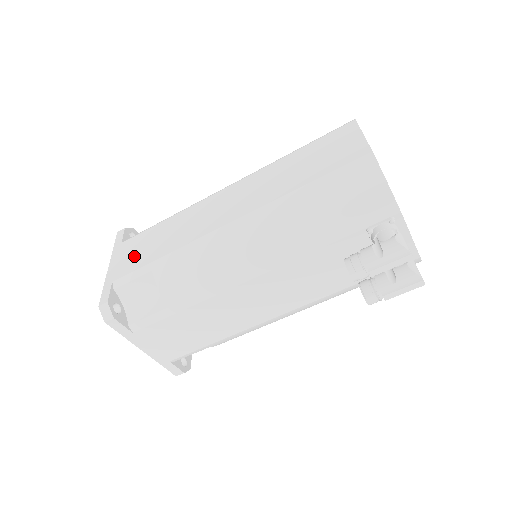
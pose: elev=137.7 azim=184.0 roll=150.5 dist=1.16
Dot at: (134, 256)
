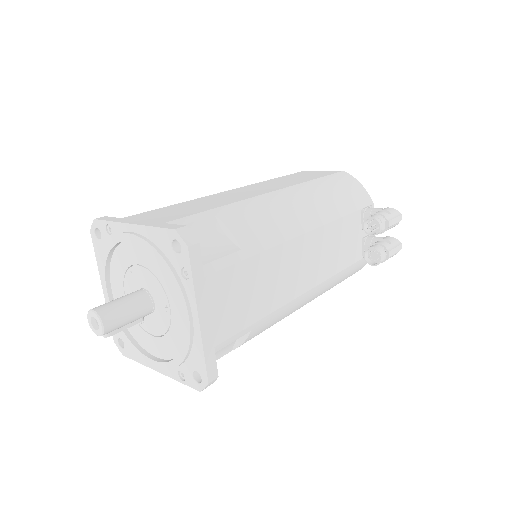
Dot at: (170, 214)
